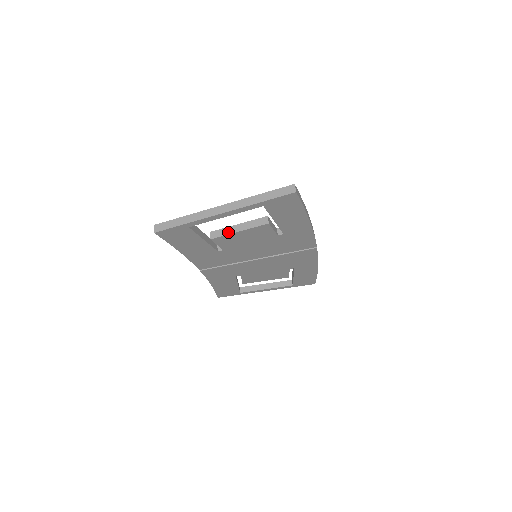
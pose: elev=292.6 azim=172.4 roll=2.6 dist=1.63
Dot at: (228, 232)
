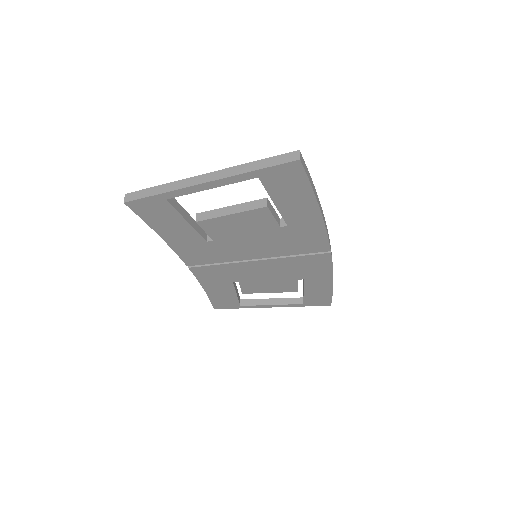
Dot at: (217, 214)
